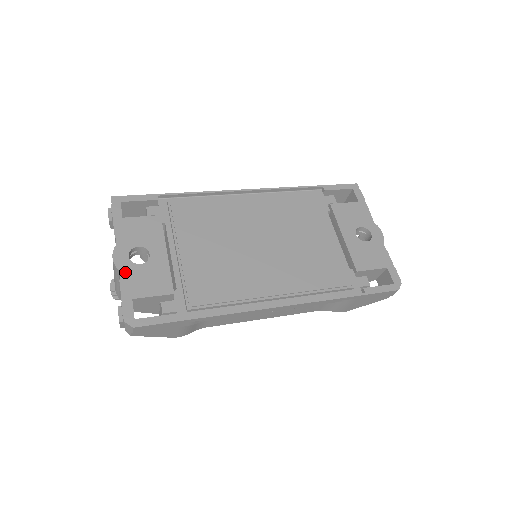
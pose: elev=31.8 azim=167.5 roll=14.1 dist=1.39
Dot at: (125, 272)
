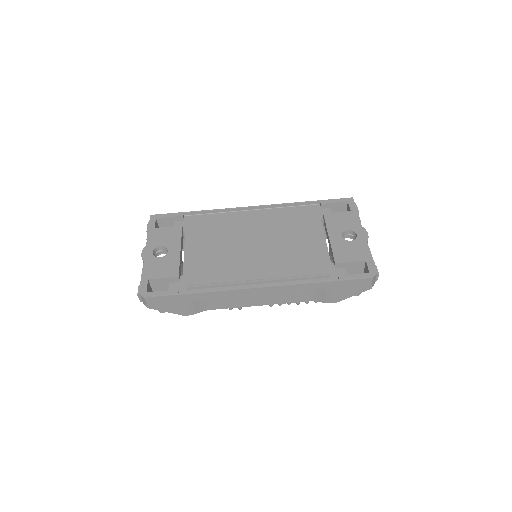
Dot at: (148, 262)
